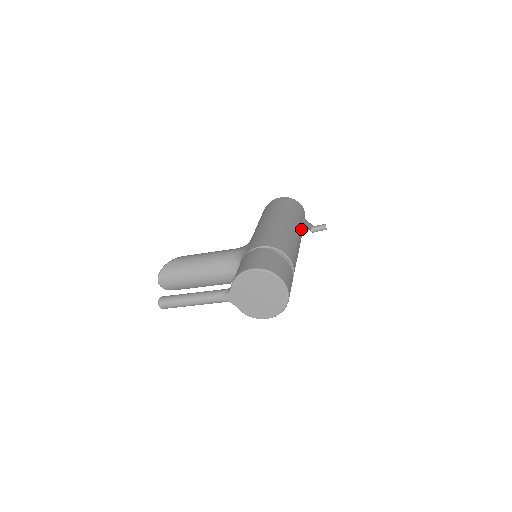
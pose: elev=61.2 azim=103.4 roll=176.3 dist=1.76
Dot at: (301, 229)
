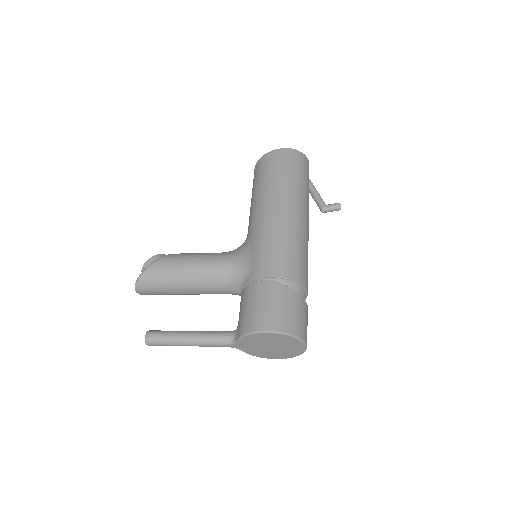
Dot at: (308, 205)
